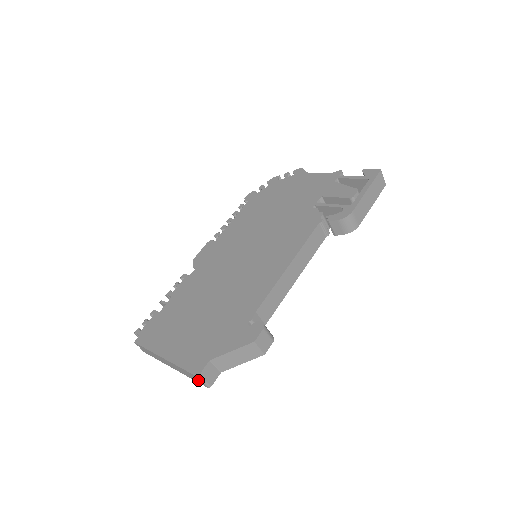
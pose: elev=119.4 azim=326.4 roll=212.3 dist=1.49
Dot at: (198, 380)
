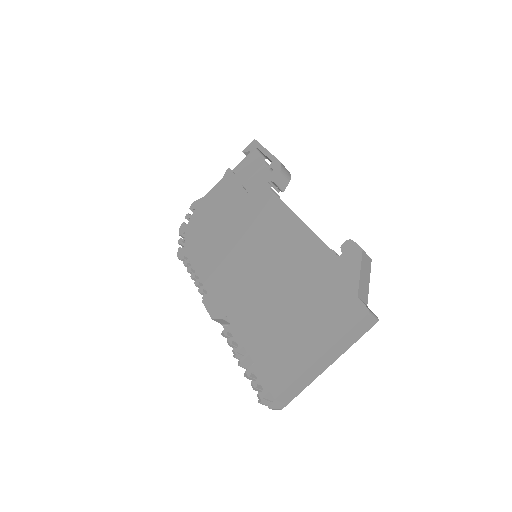
Dot at: (368, 323)
